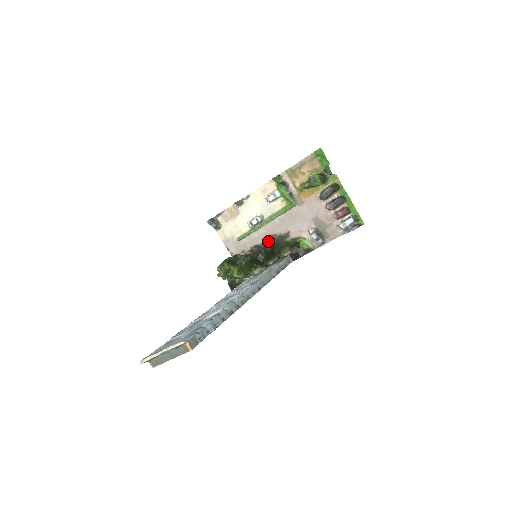
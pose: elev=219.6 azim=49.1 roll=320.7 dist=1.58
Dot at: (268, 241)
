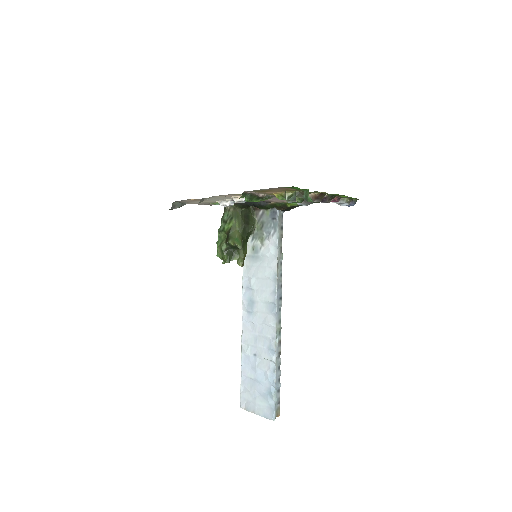
Dot at: (248, 202)
